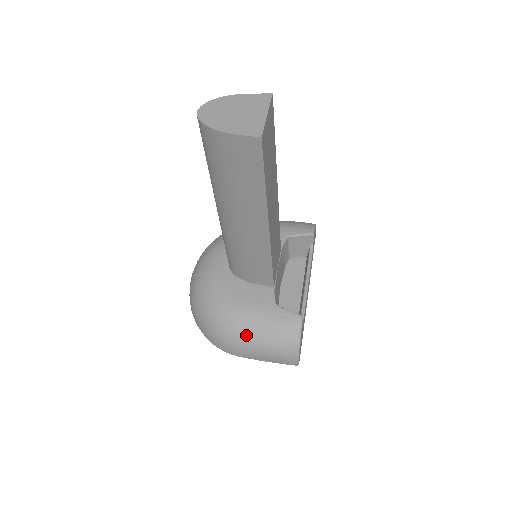
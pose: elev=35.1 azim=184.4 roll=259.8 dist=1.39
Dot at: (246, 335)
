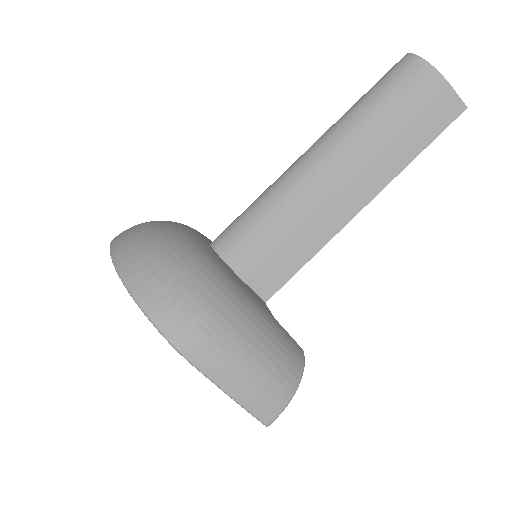
Dot at: (242, 328)
